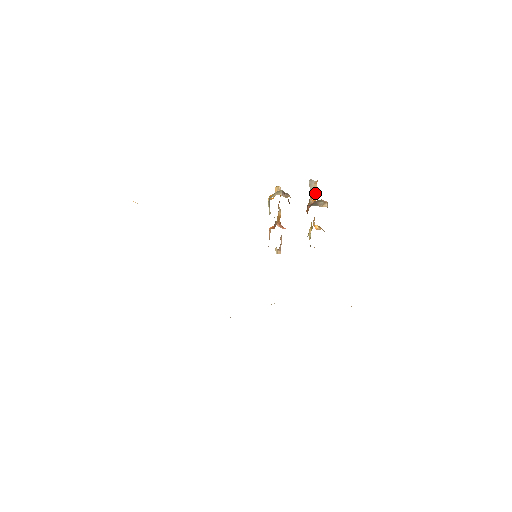
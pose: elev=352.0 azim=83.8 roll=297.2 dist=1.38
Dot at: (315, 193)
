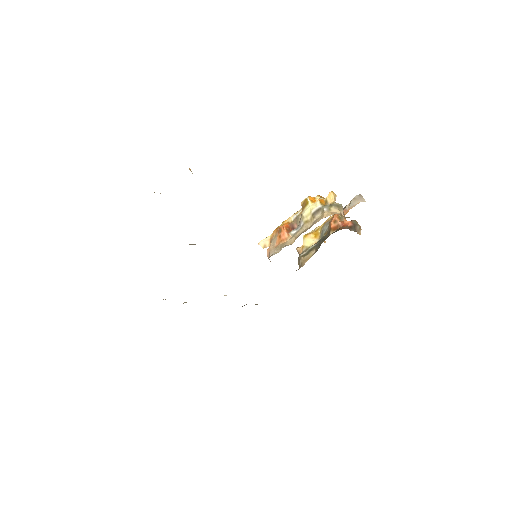
Dot at: (350, 207)
